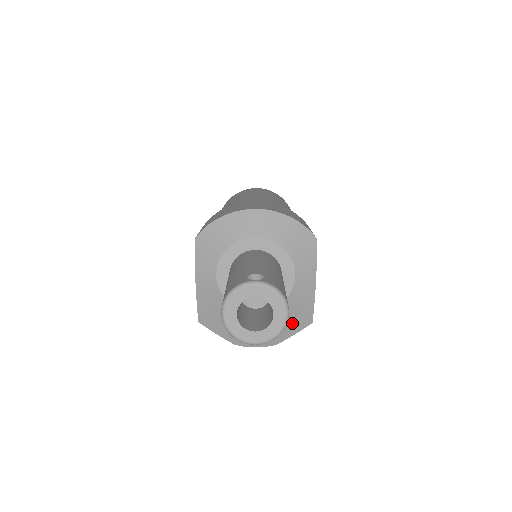
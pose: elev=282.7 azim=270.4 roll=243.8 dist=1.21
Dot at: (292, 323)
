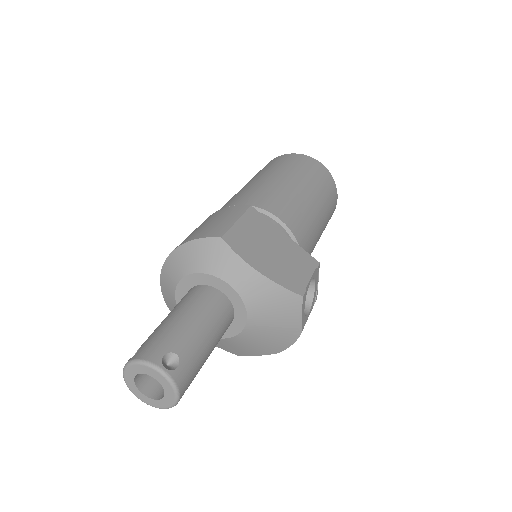
Dot at: (283, 313)
